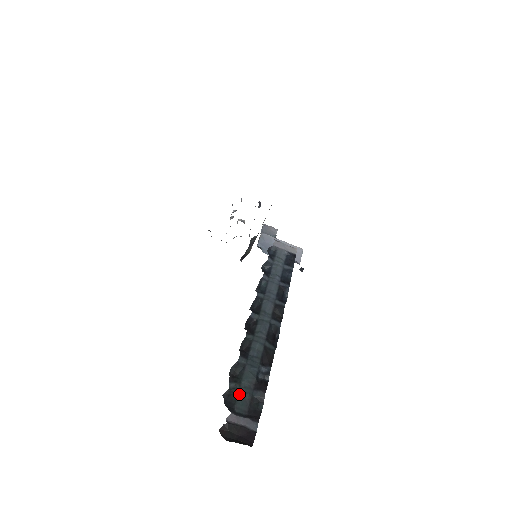
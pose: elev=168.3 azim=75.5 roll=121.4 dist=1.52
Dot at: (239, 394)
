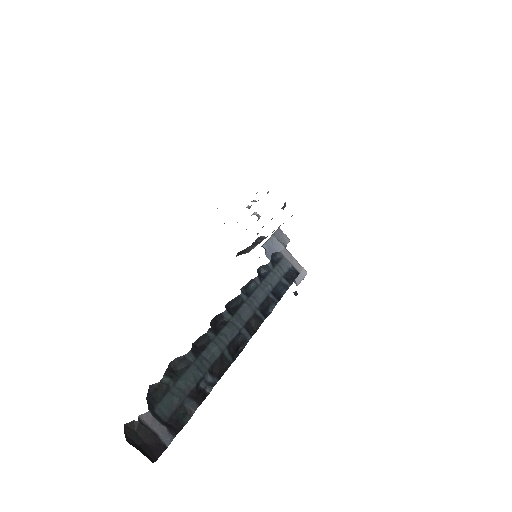
Dot at: (169, 393)
